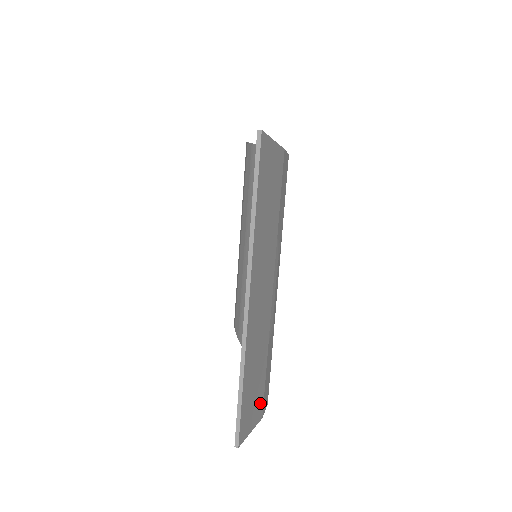
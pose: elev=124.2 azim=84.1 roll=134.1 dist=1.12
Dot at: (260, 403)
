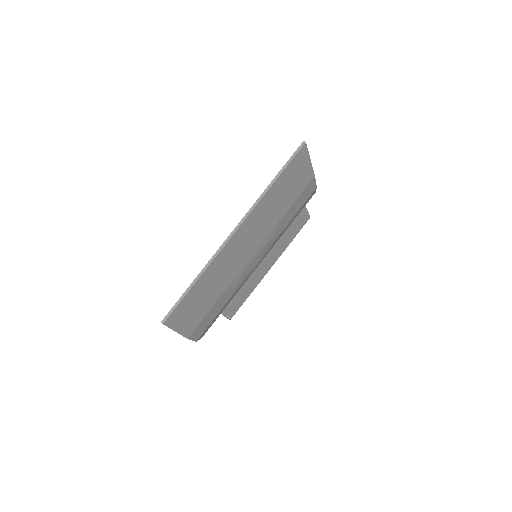
Dot at: (194, 323)
